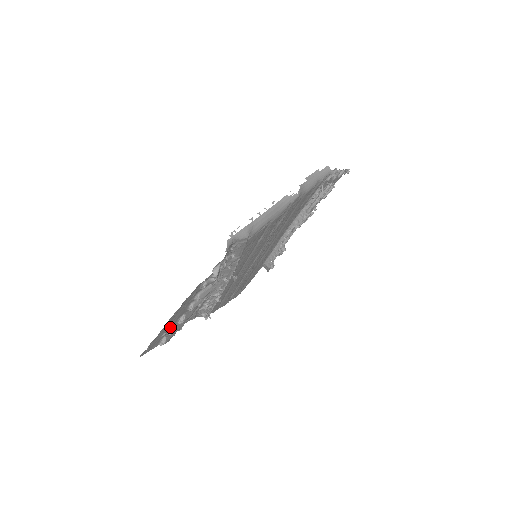
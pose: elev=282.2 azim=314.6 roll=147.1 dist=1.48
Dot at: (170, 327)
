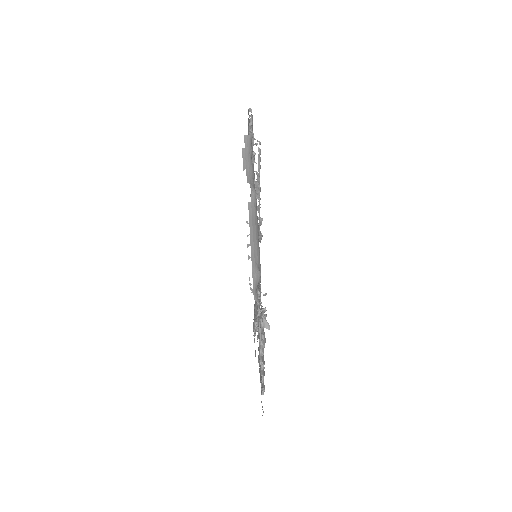
Dot at: occluded
